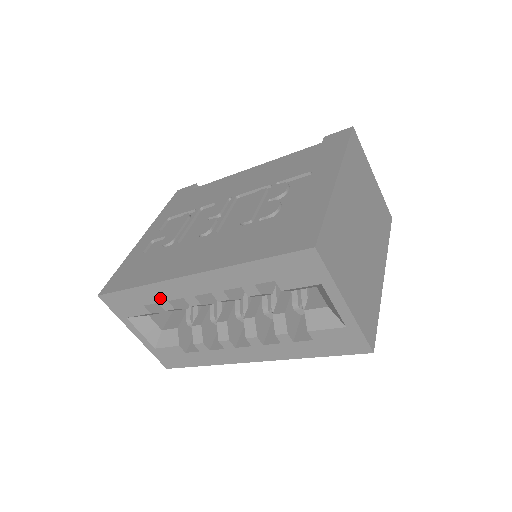
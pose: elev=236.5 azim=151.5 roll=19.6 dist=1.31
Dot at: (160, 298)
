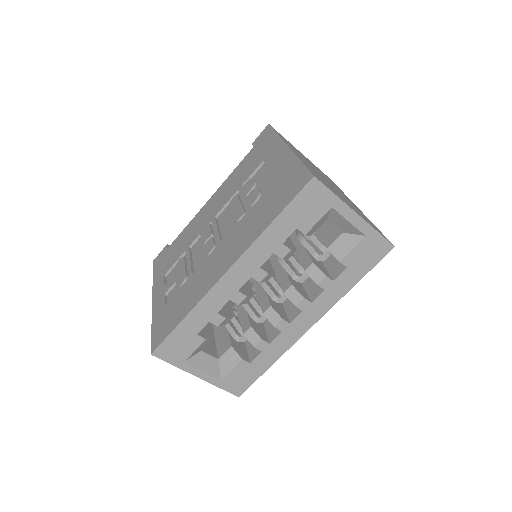
Dot at: (209, 315)
